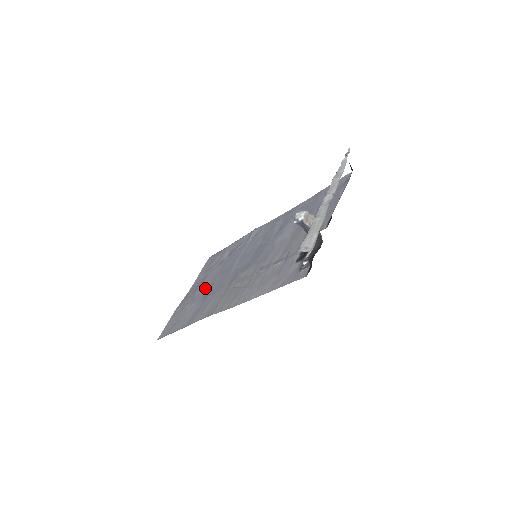
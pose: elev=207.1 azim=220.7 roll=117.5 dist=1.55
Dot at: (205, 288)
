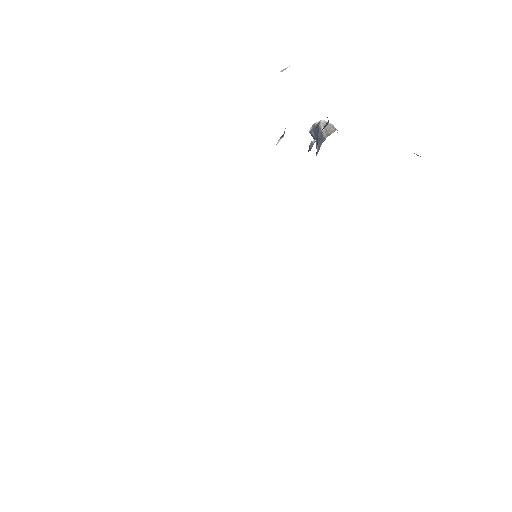
Dot at: occluded
